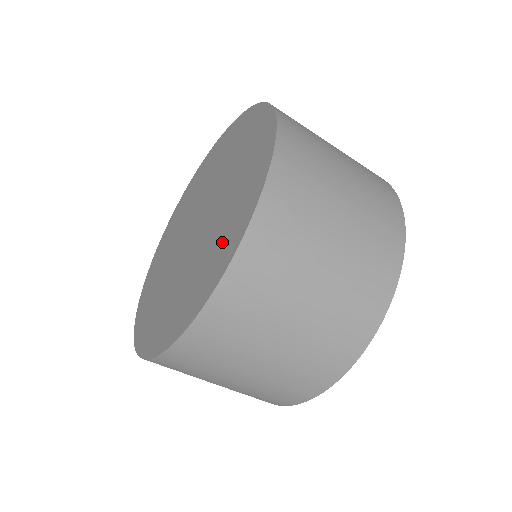
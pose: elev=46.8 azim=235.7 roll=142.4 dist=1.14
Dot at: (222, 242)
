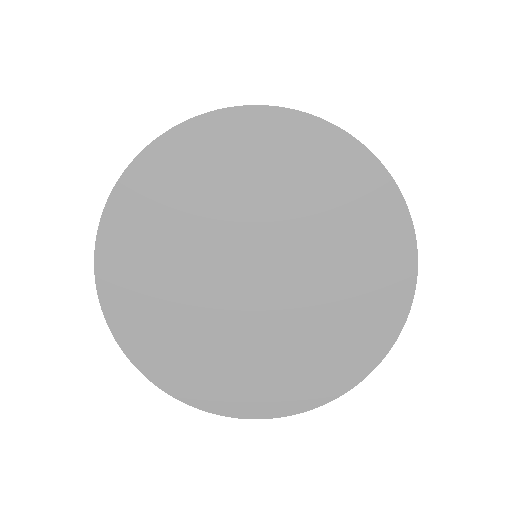
Dot at: (301, 374)
